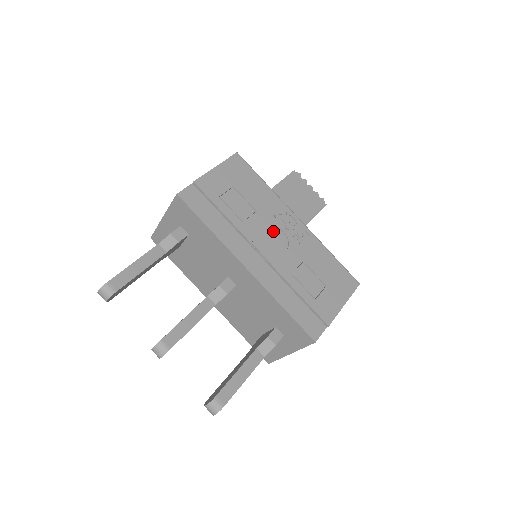
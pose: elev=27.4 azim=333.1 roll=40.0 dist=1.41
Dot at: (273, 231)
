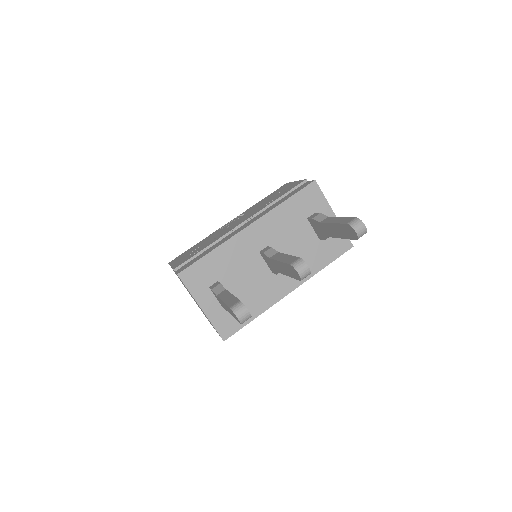
Dot at: (230, 226)
